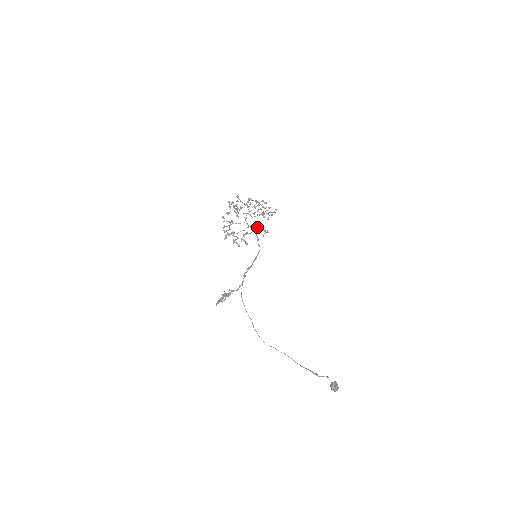
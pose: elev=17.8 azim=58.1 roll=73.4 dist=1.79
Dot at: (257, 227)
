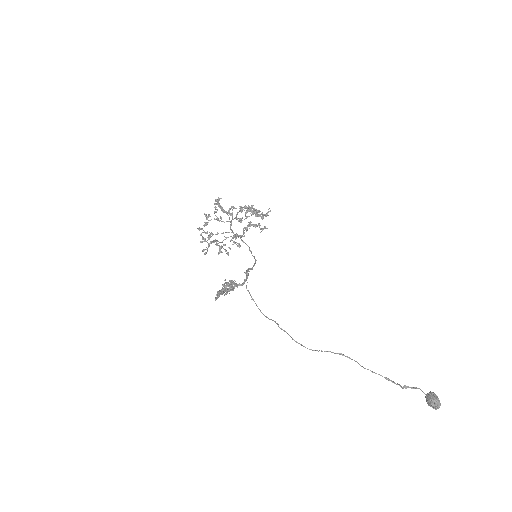
Dot at: occluded
